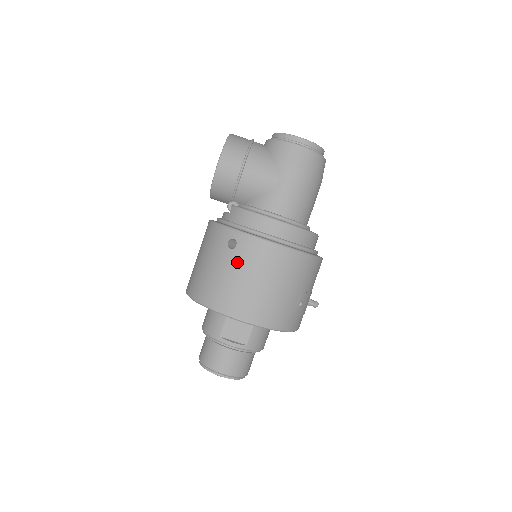
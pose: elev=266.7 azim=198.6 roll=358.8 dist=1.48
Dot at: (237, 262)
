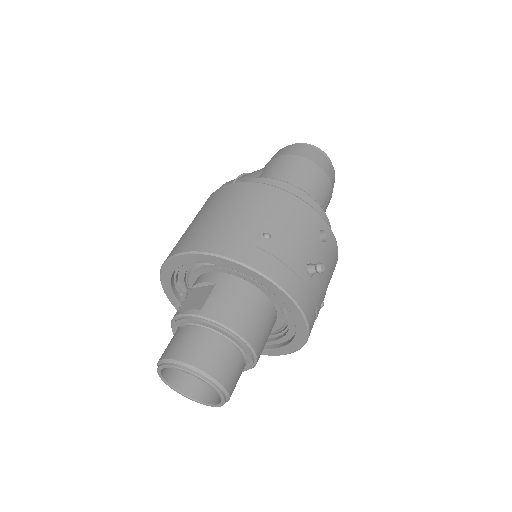
Dot at: occluded
